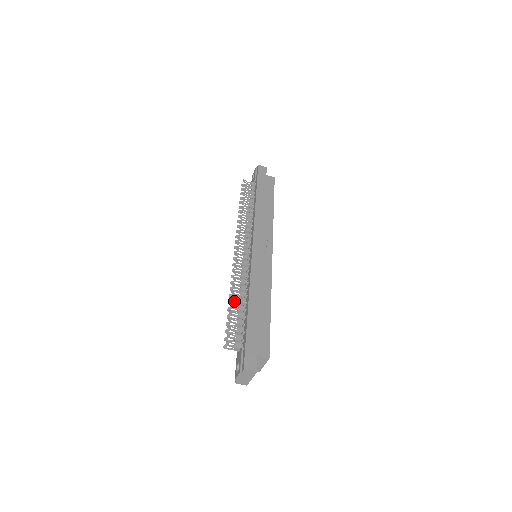
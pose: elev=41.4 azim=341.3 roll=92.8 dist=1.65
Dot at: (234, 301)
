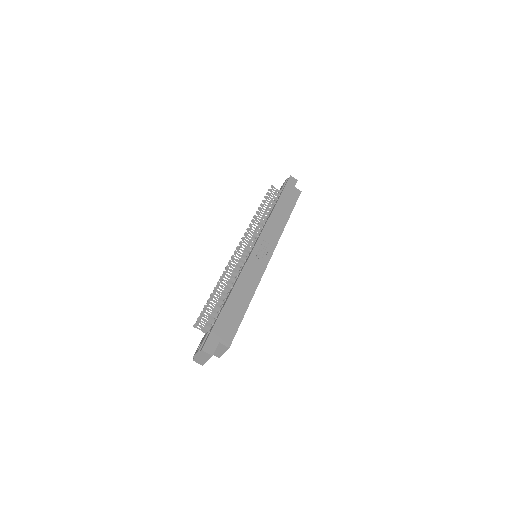
Dot at: (219, 288)
